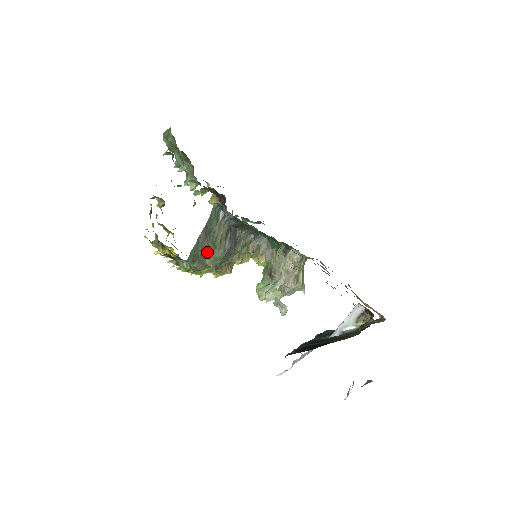
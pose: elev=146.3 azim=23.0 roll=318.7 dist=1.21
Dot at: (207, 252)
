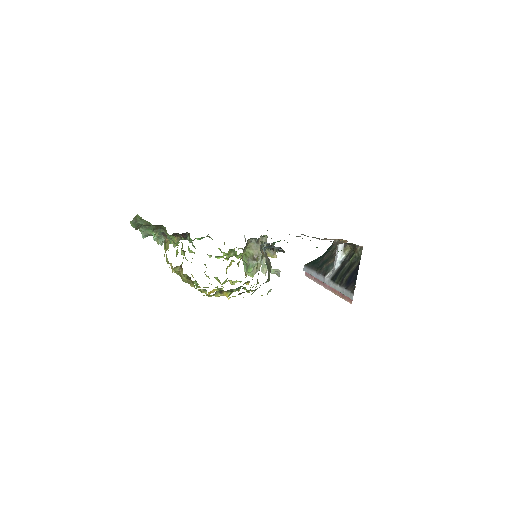
Dot at: occluded
